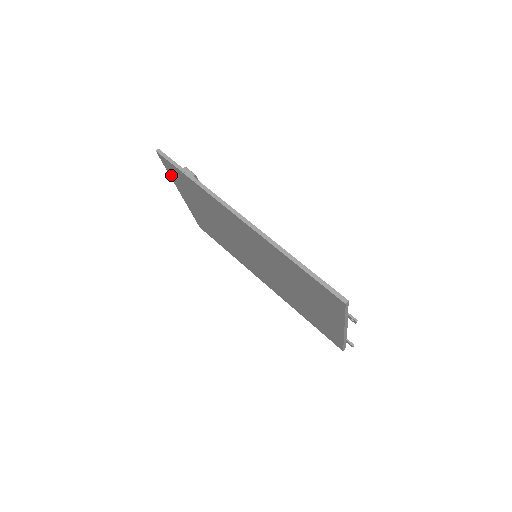
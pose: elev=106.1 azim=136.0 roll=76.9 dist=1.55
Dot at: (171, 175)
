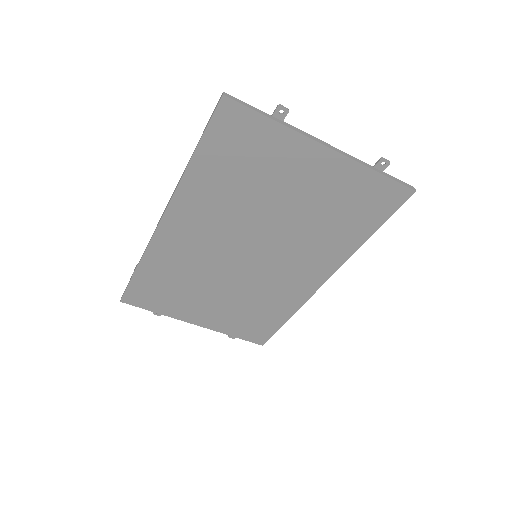
Dot at: (157, 310)
